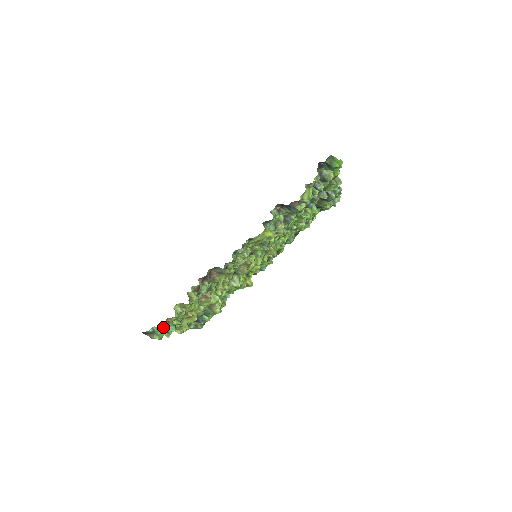
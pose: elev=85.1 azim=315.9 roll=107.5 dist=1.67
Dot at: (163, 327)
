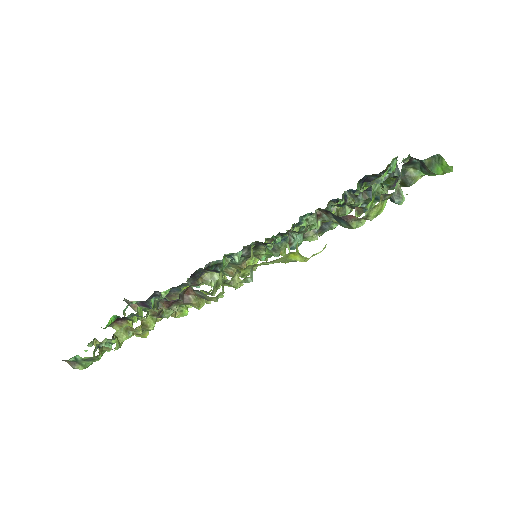
Dot at: (92, 357)
